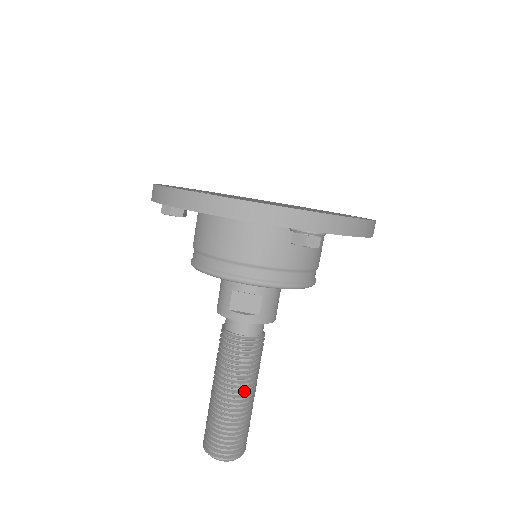
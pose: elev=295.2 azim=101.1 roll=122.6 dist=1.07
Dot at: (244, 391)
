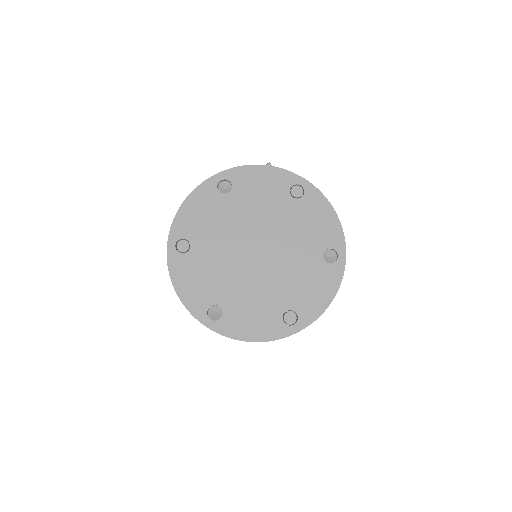
Dot at: occluded
